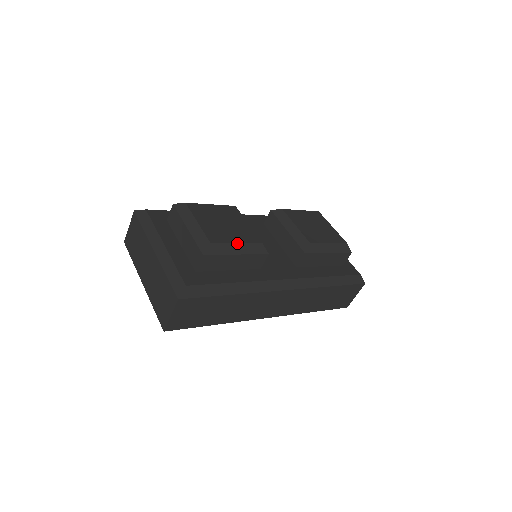
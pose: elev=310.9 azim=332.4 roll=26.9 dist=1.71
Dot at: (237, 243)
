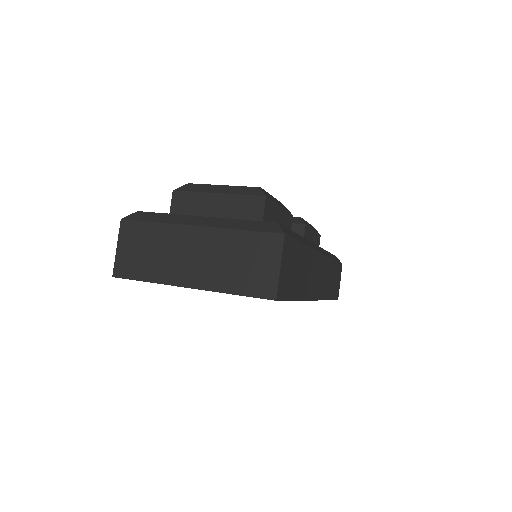
Dot at: occluded
